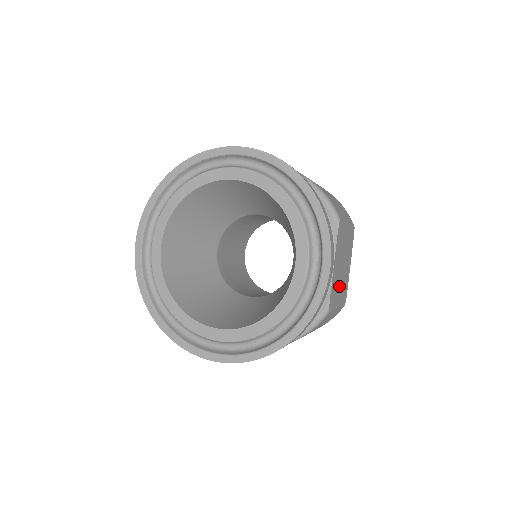
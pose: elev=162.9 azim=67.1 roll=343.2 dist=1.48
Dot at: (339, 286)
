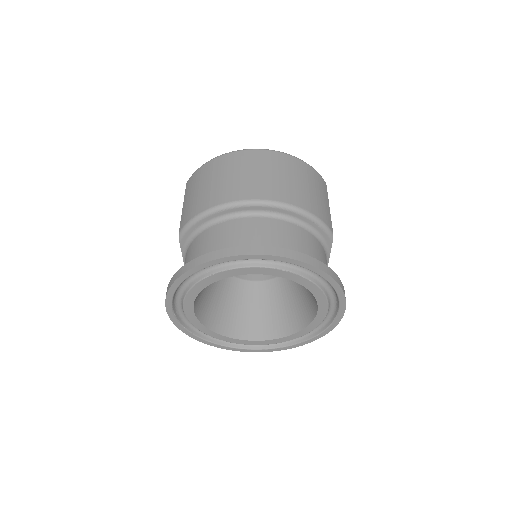
Dot at: occluded
